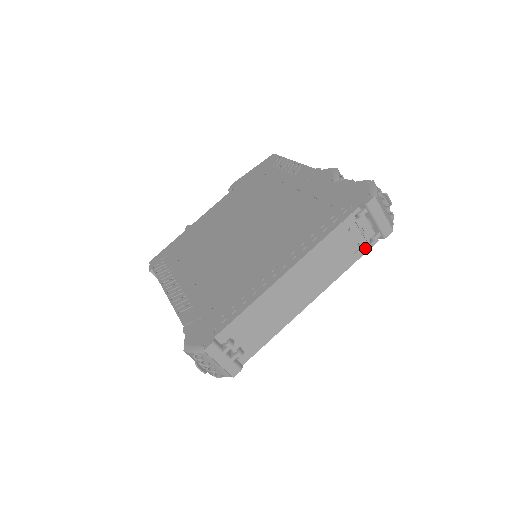
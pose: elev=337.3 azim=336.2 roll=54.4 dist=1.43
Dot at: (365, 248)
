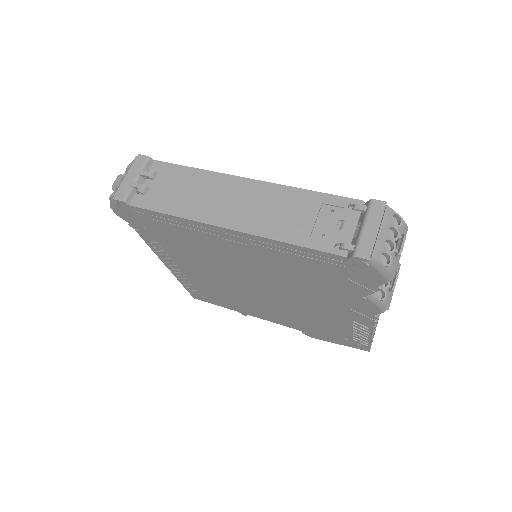
Dot at: (325, 246)
